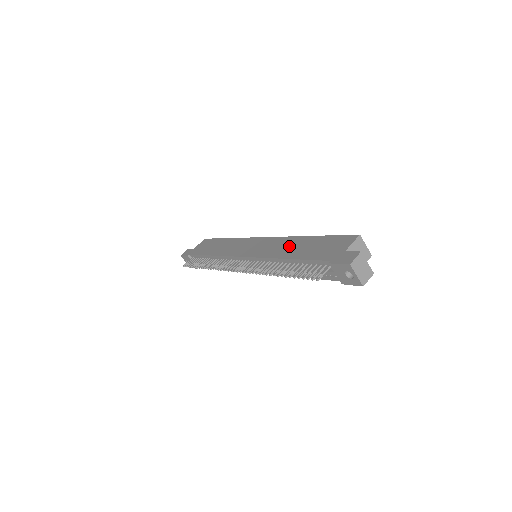
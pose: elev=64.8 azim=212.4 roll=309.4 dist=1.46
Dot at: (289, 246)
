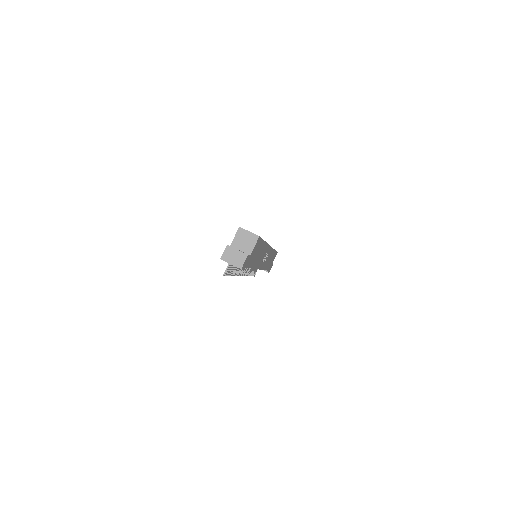
Dot at: occluded
